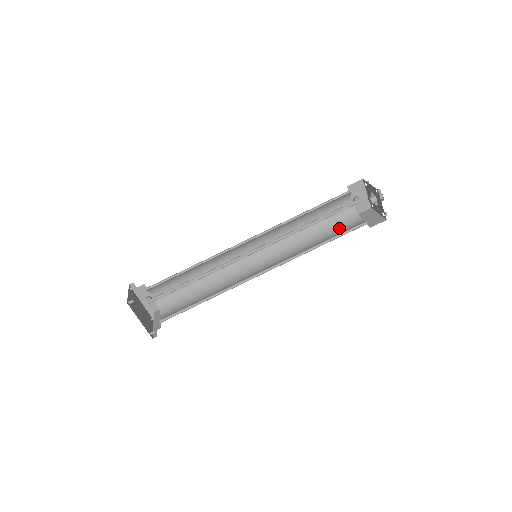
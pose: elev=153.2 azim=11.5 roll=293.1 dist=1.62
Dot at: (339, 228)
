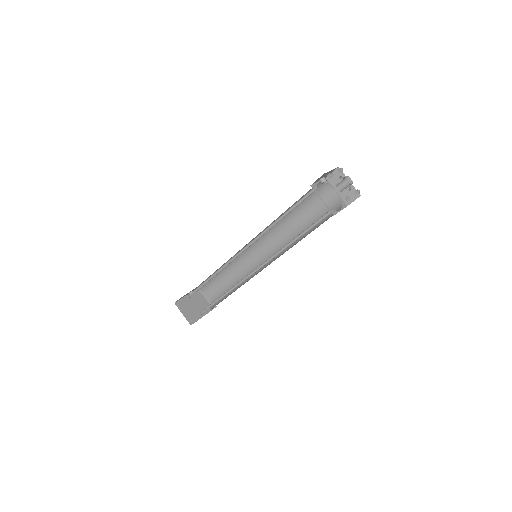
Dot at: (315, 203)
